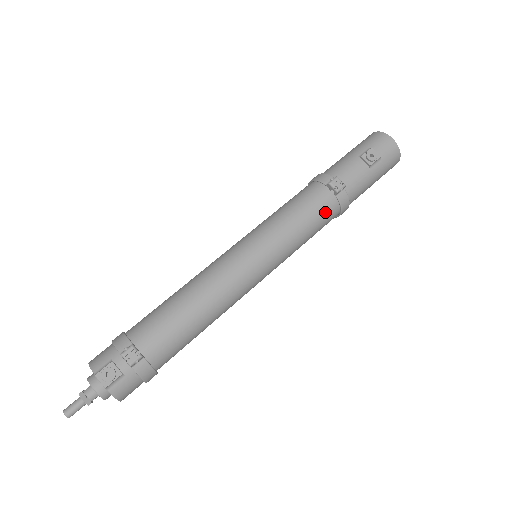
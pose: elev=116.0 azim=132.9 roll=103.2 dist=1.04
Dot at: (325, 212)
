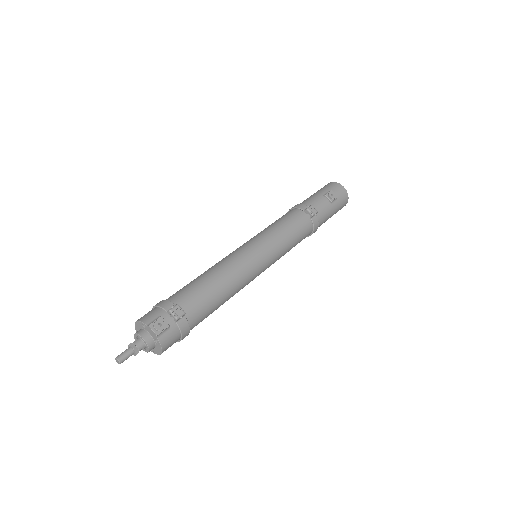
Dot at: (304, 229)
